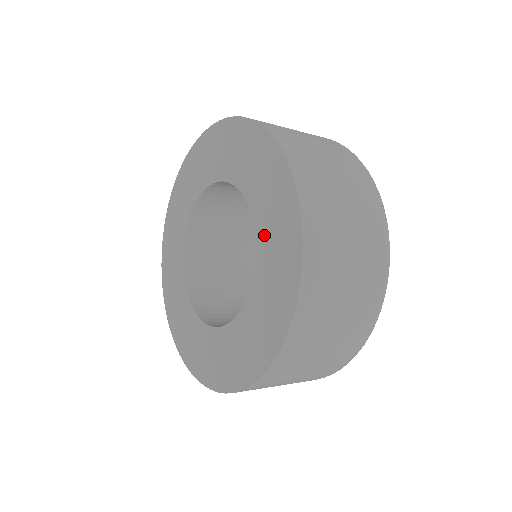
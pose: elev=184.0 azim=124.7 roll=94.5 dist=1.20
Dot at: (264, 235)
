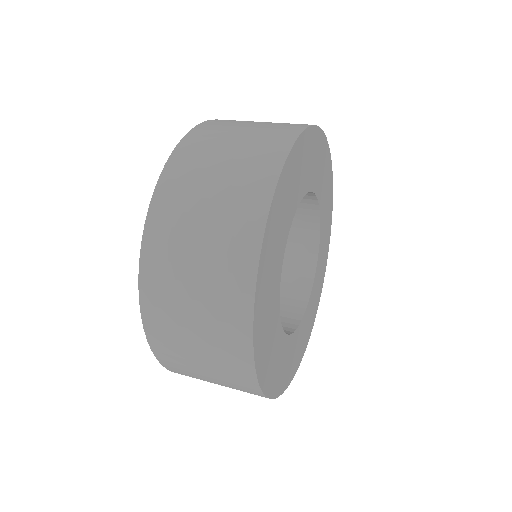
Dot at: occluded
